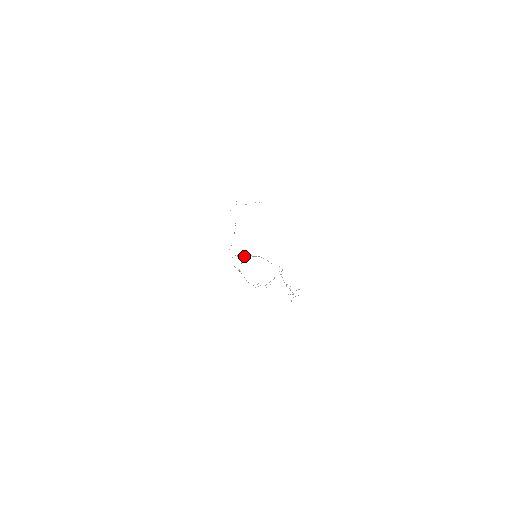
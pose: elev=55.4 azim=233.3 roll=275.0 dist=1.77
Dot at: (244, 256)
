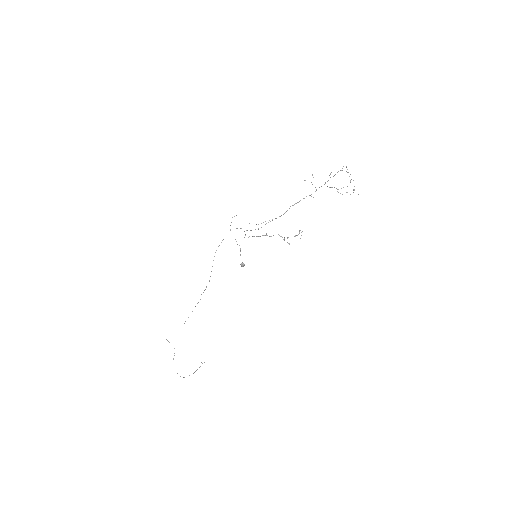
Dot at: occluded
